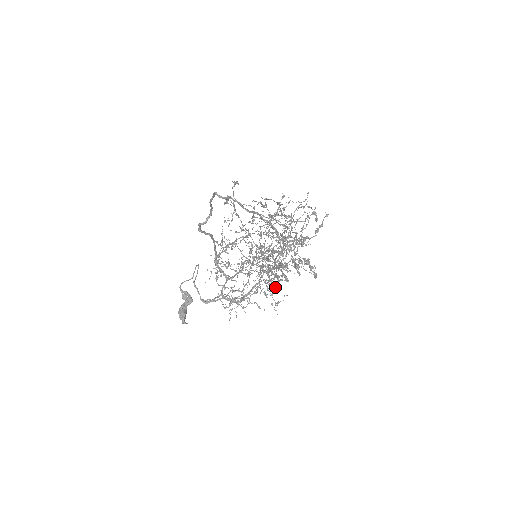
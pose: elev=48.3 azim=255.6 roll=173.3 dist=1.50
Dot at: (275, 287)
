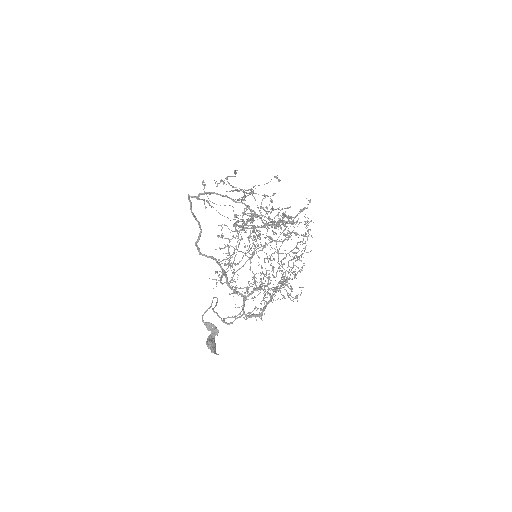
Dot at: occluded
